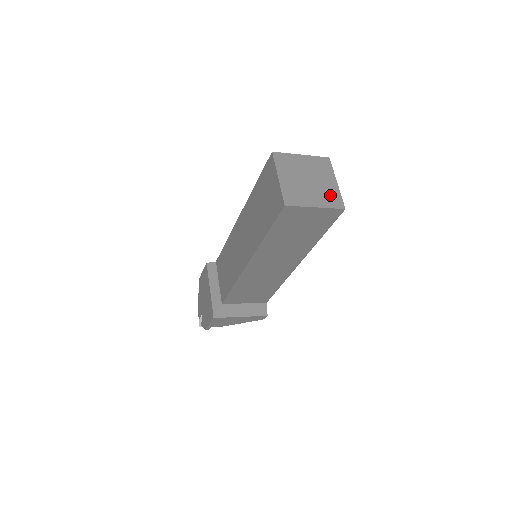
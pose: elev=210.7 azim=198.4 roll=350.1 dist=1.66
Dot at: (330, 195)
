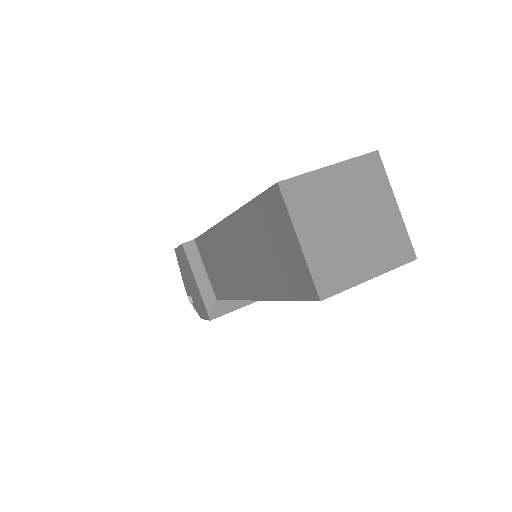
Dot at: (390, 240)
